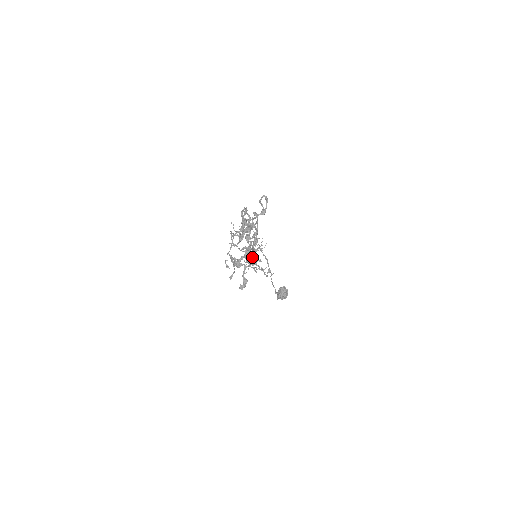
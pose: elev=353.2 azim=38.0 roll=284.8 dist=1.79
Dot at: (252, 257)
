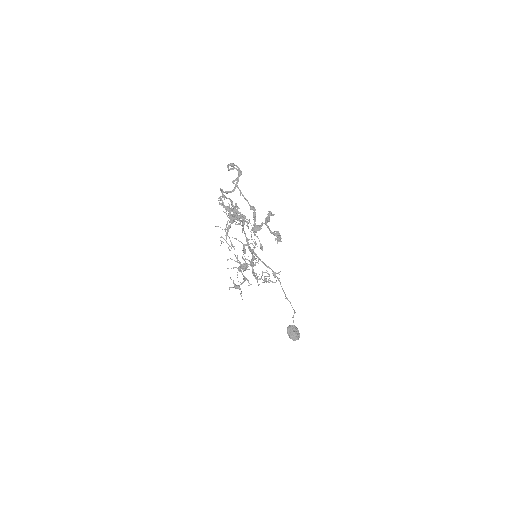
Dot at: (253, 263)
